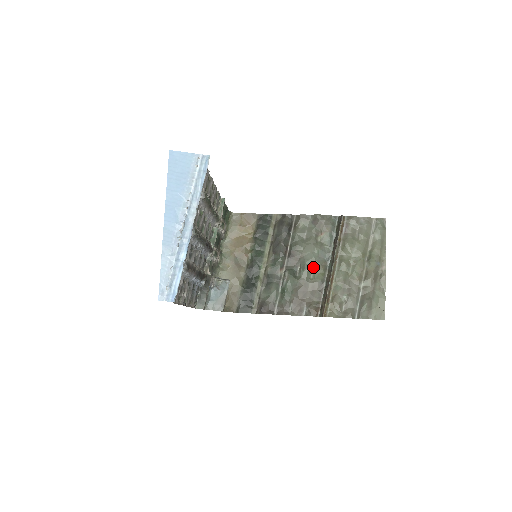
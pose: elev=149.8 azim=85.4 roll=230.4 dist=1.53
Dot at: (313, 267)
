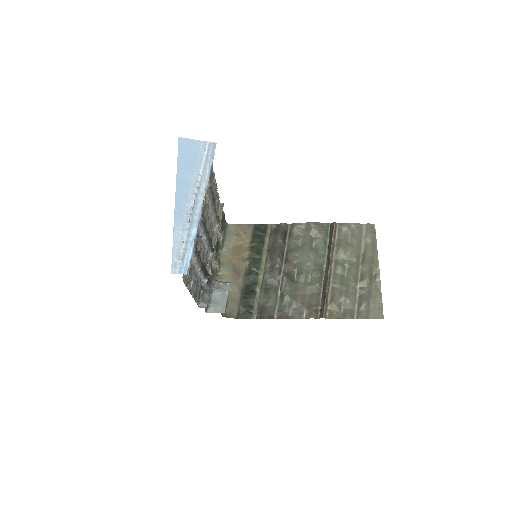
Dot at: (310, 271)
